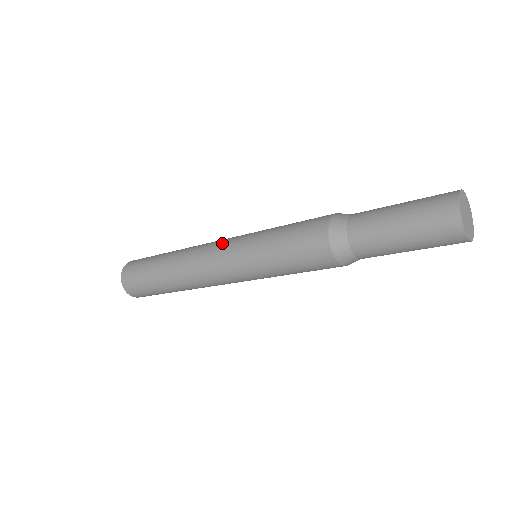
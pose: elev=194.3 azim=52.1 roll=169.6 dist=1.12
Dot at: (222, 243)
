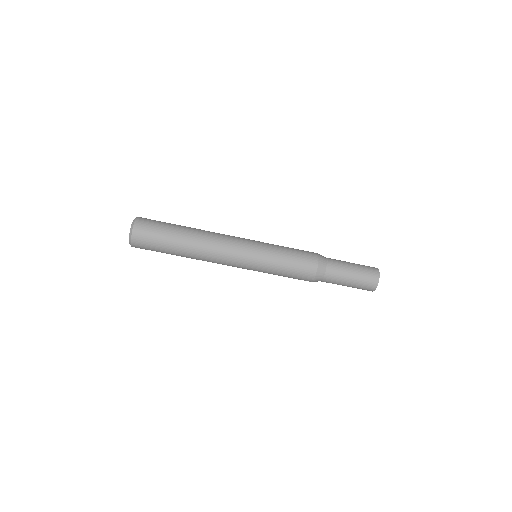
Dot at: occluded
